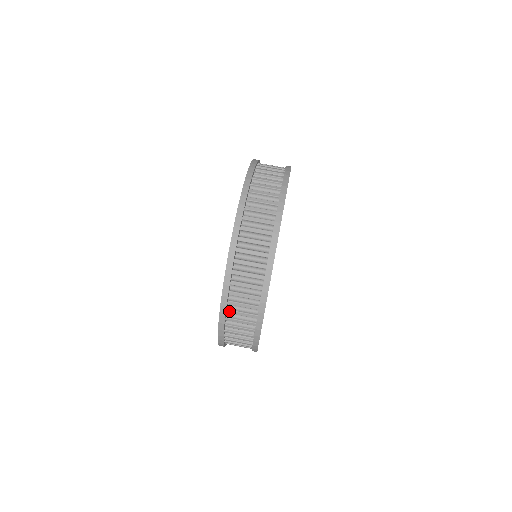
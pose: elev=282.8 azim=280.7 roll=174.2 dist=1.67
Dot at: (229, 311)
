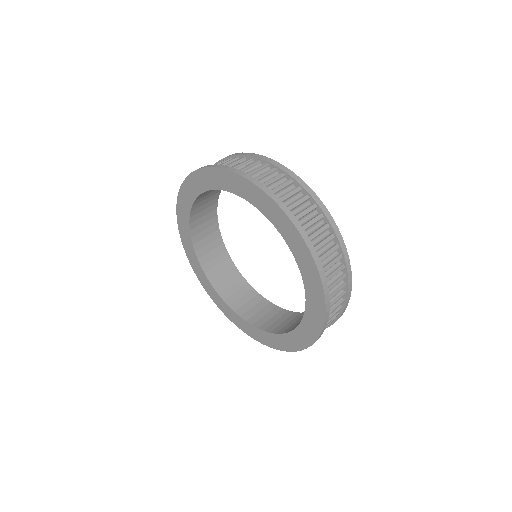
Dot at: occluded
